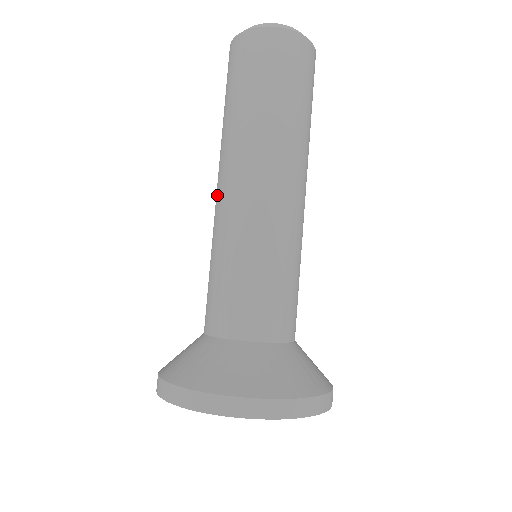
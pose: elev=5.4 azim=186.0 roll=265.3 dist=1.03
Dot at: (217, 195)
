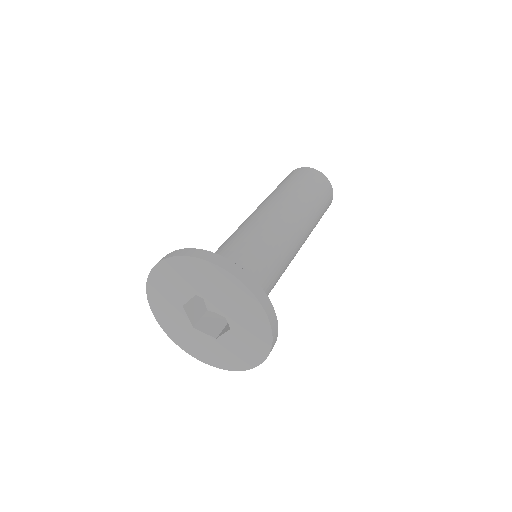
Dot at: (260, 209)
